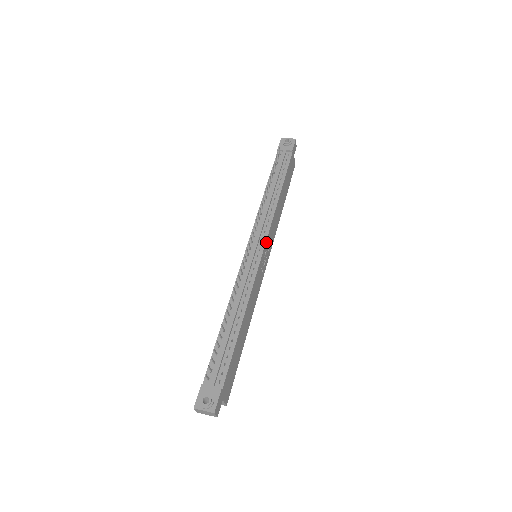
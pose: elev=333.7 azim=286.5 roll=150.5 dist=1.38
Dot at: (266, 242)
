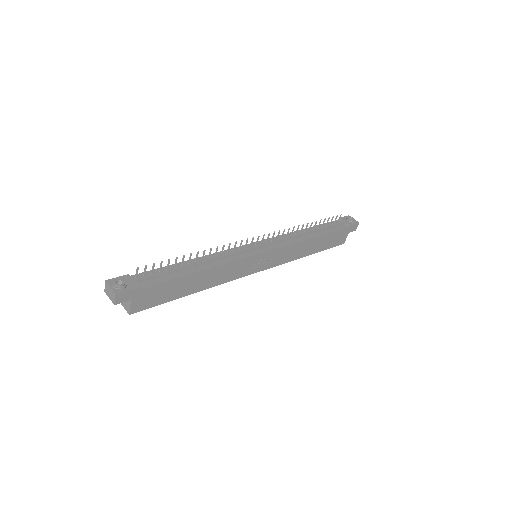
Dot at: (272, 251)
